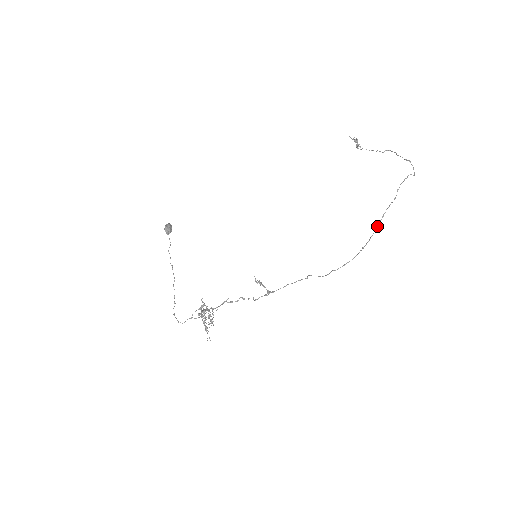
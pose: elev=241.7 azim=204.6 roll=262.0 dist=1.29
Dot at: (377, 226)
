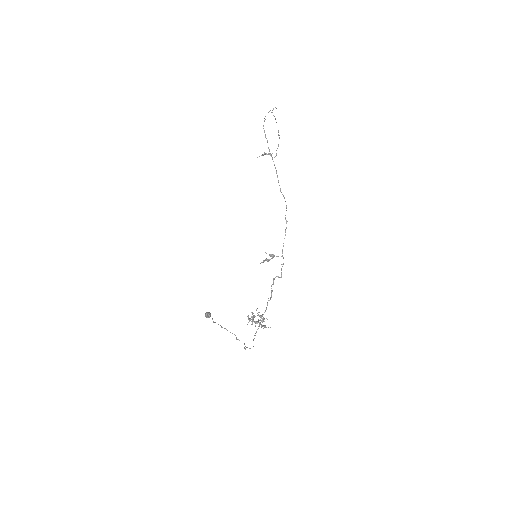
Dot at: occluded
